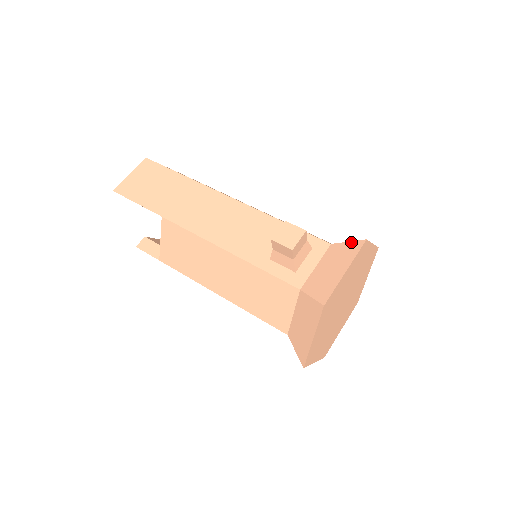
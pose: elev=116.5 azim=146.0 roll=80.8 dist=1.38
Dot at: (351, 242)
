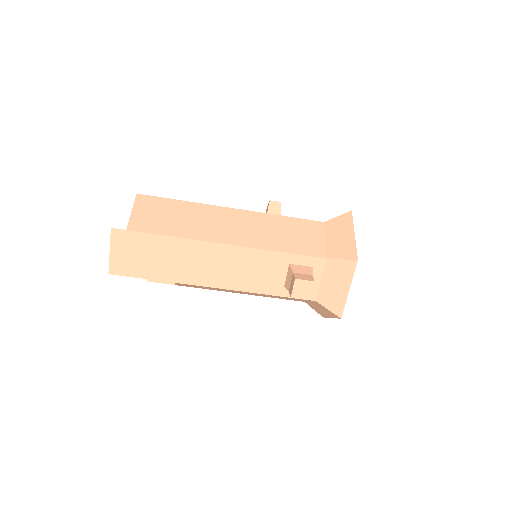
Dot at: (345, 261)
